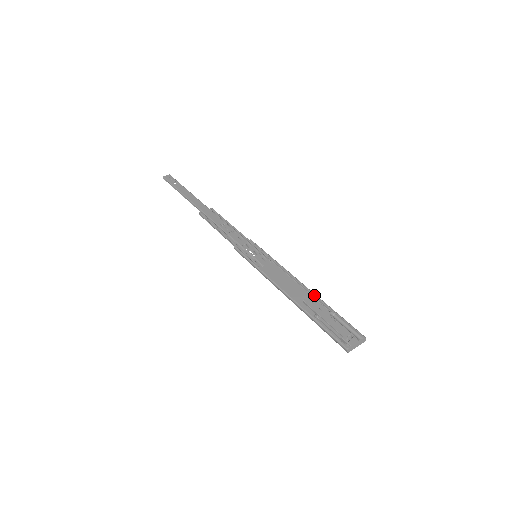
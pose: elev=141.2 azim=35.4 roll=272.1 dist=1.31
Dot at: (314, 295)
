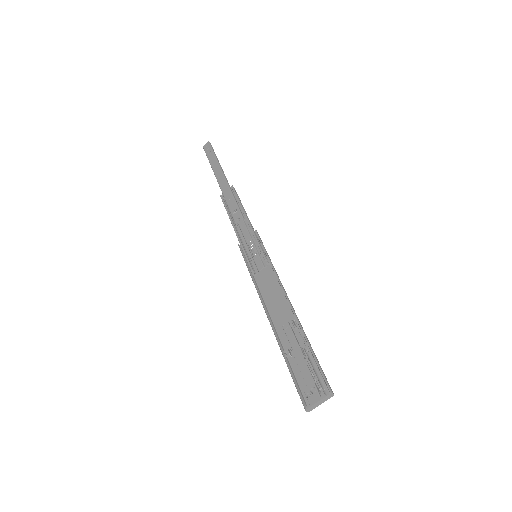
Dot at: (295, 319)
